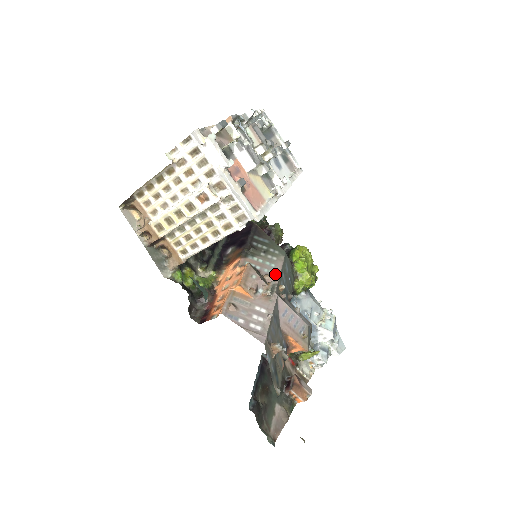
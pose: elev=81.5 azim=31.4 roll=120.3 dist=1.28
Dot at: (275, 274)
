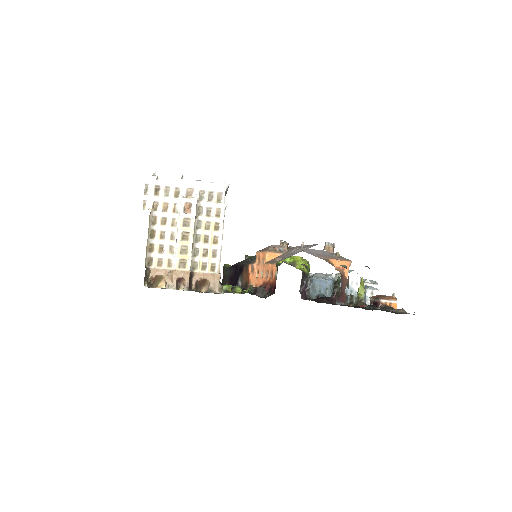
Dot at: occluded
